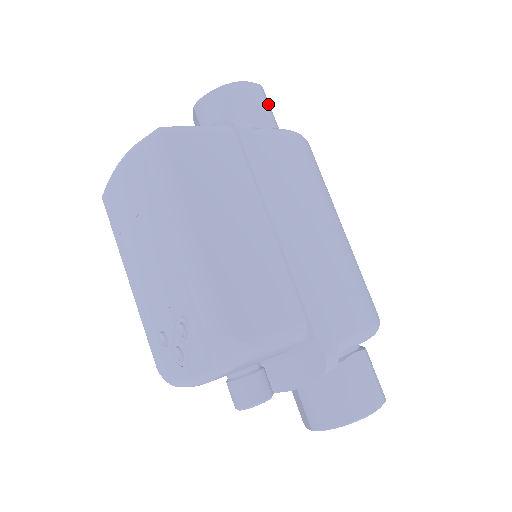
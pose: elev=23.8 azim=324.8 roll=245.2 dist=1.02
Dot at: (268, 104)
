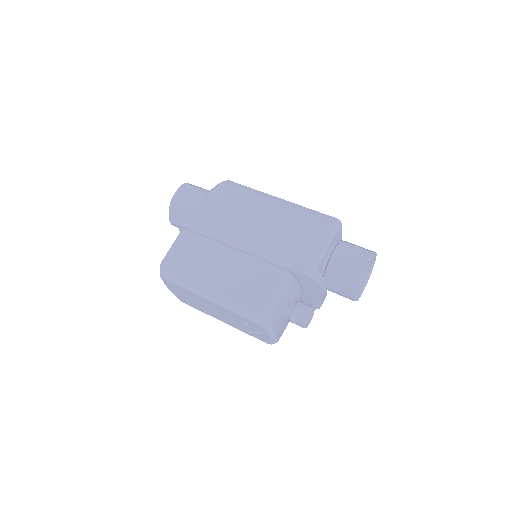
Dot at: (193, 188)
